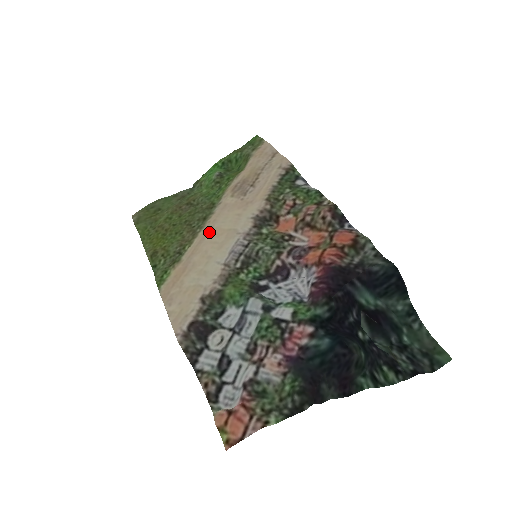
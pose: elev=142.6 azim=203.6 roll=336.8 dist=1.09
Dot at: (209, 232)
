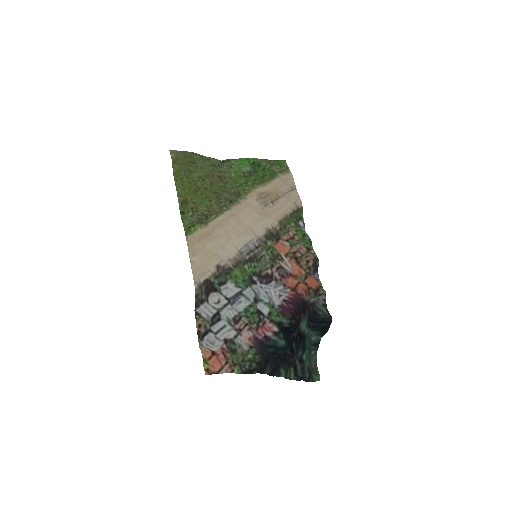
Dot at: (234, 217)
